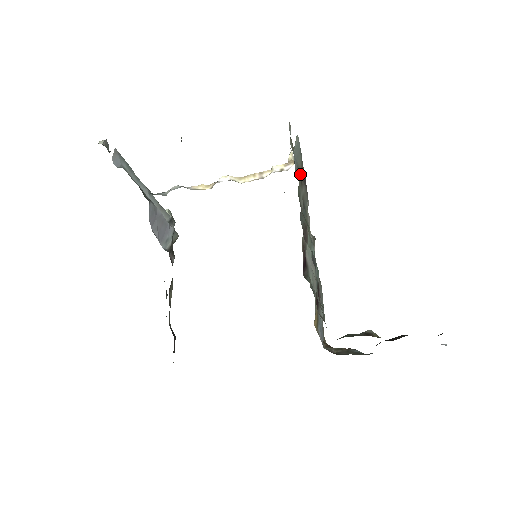
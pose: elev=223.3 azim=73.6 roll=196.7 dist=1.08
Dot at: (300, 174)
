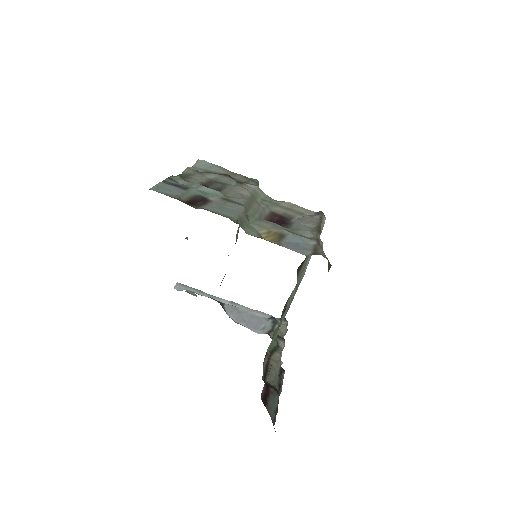
Dot at: (189, 168)
